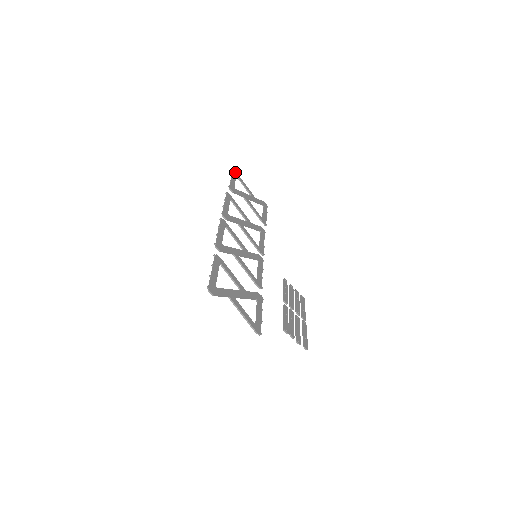
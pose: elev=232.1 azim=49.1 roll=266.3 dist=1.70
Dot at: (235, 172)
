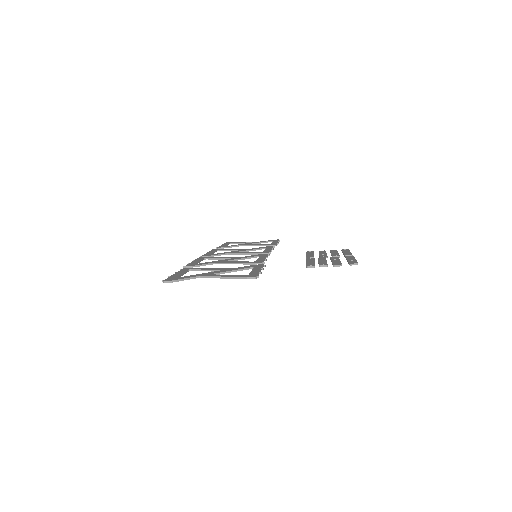
Dot at: occluded
